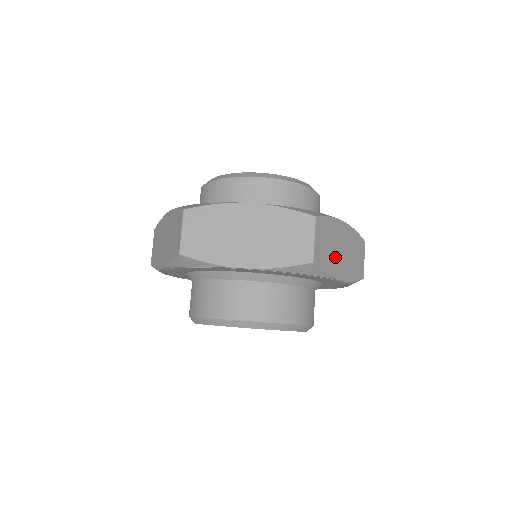
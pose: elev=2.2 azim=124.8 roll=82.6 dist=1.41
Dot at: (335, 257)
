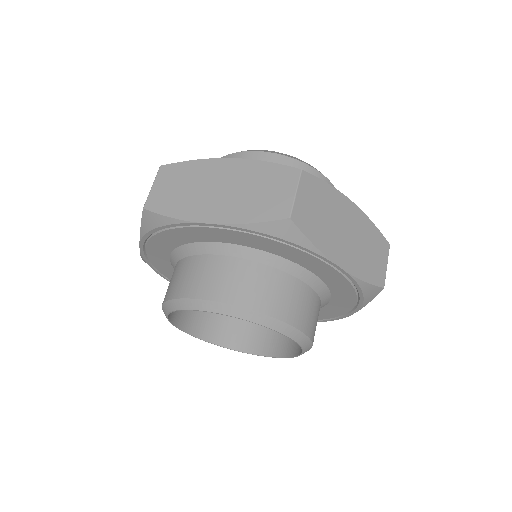
Dot at: (332, 234)
